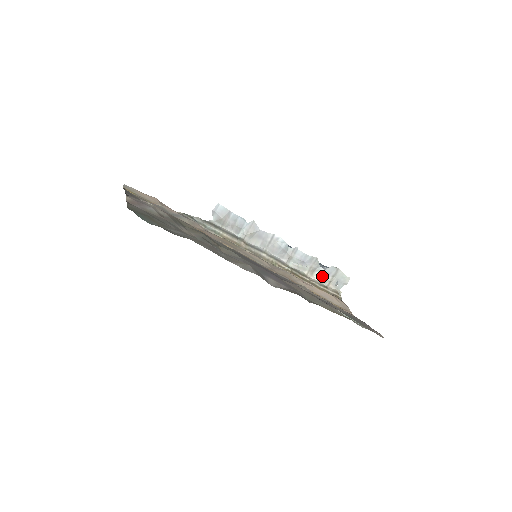
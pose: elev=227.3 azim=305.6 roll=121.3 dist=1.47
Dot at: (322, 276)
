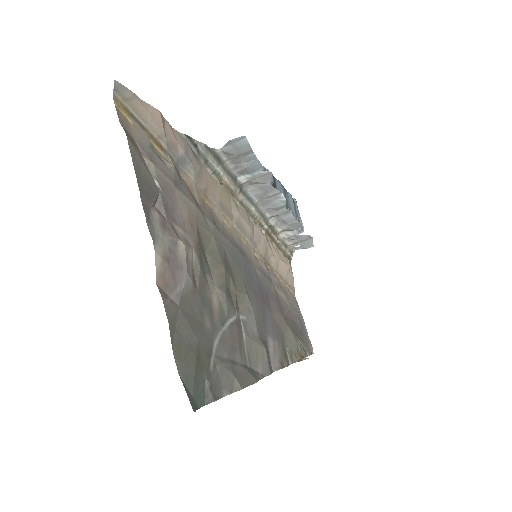
Dot at: (291, 237)
